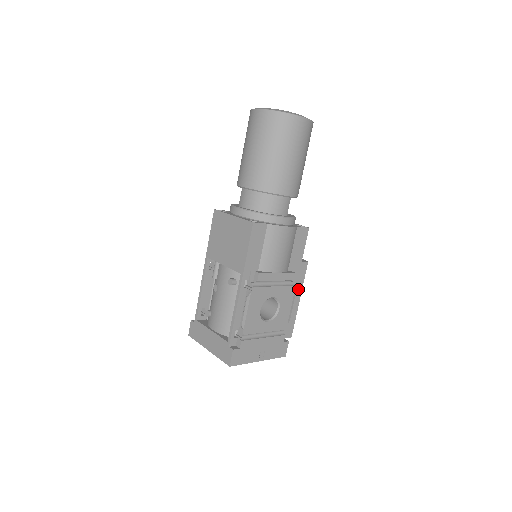
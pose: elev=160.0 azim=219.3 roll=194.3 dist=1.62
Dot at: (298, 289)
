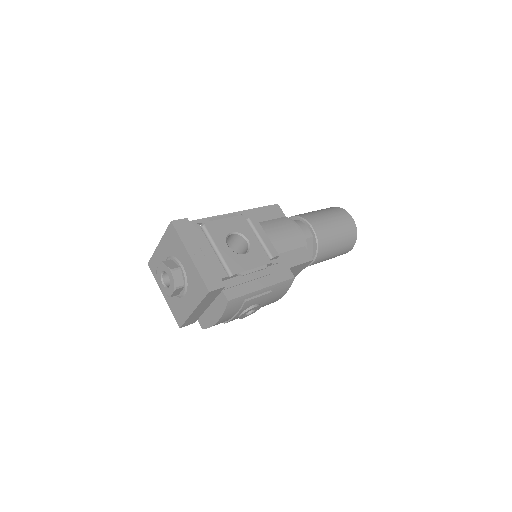
Dot at: (270, 280)
